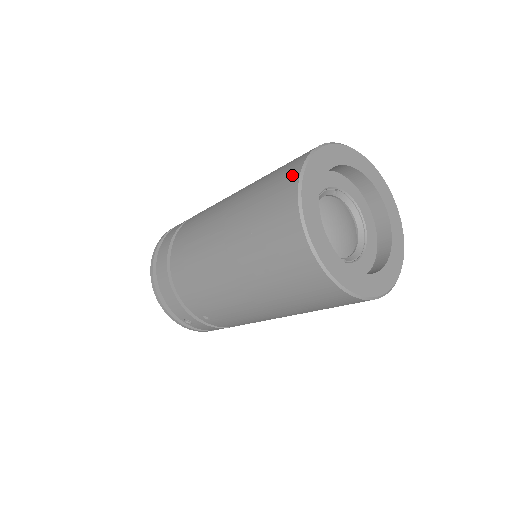
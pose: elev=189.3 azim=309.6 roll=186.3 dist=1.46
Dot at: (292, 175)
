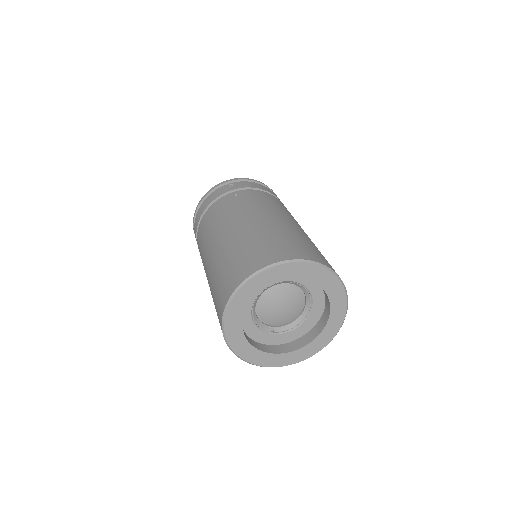
Dot at: (236, 280)
